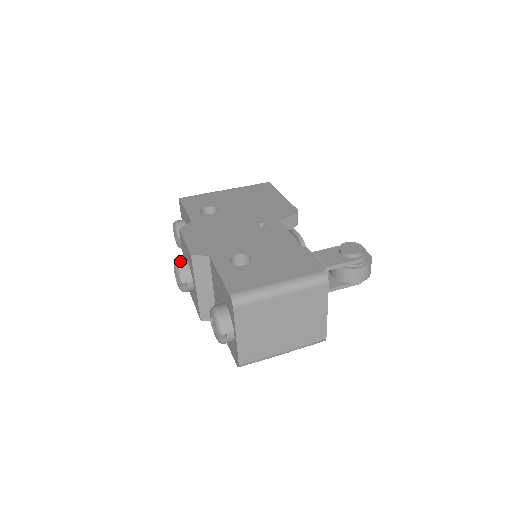
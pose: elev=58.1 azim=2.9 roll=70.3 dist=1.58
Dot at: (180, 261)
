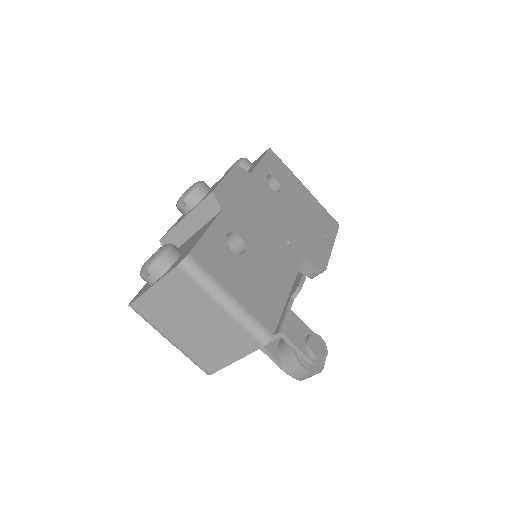
Dot at: (204, 185)
